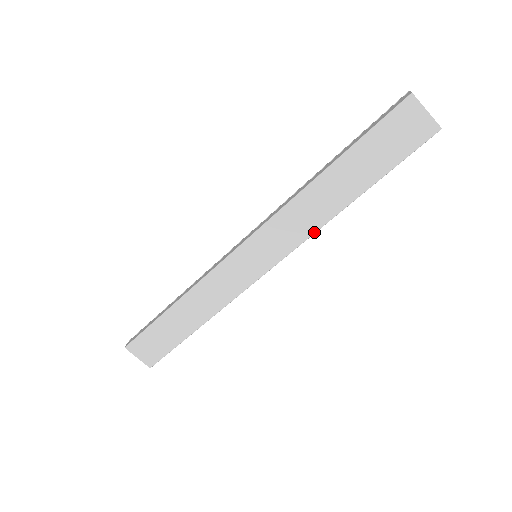
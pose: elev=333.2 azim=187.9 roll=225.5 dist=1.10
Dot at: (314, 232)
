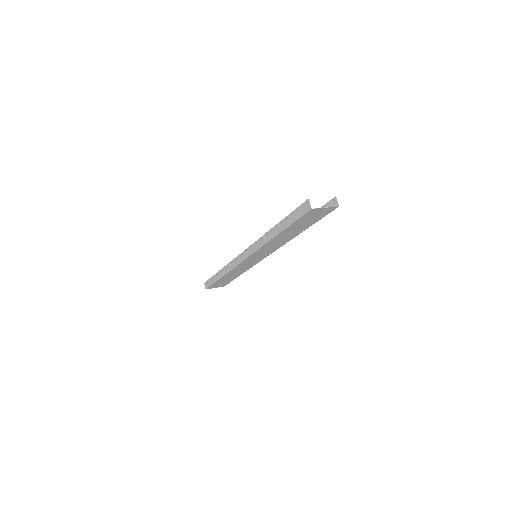
Dot at: (284, 244)
